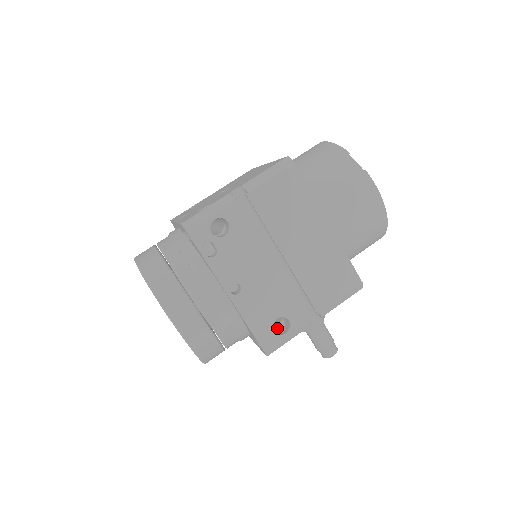
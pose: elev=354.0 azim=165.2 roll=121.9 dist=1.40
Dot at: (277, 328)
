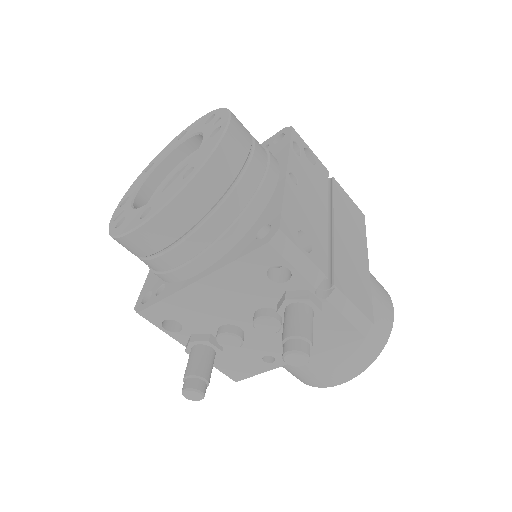
Dot at: (270, 268)
